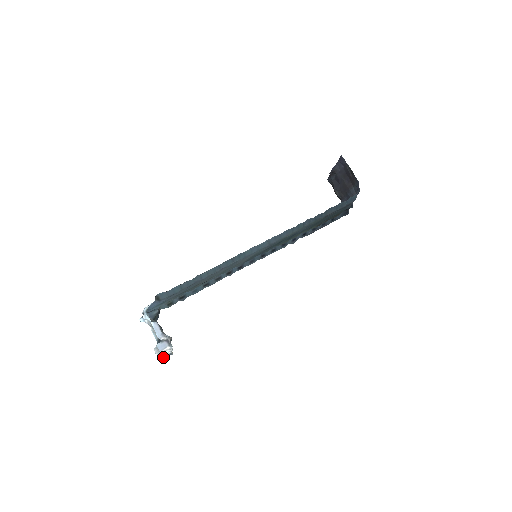
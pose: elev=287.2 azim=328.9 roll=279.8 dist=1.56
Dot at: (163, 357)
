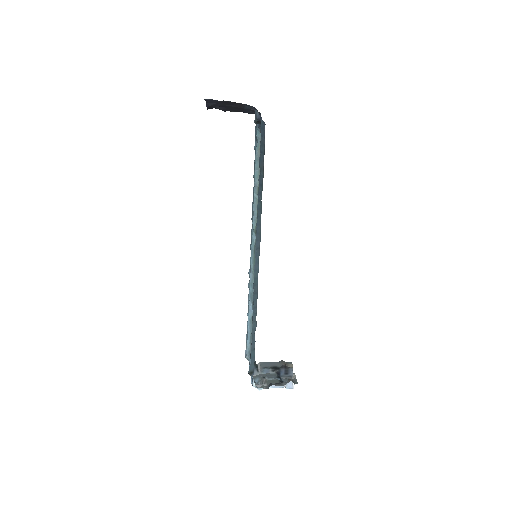
Dot at: occluded
